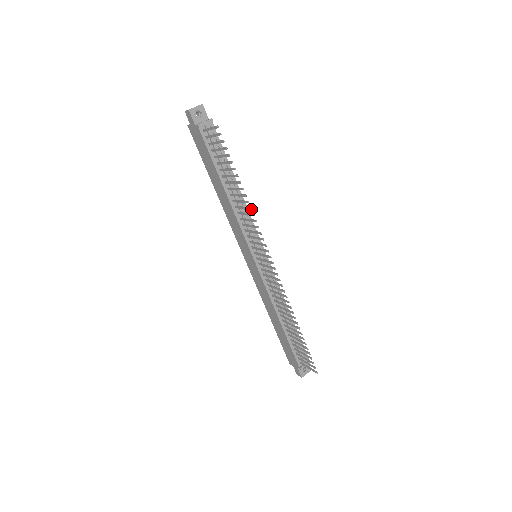
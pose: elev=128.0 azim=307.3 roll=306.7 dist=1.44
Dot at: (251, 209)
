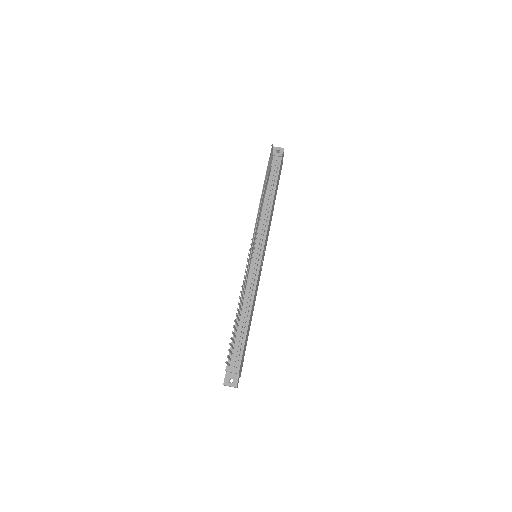
Dot at: (260, 200)
